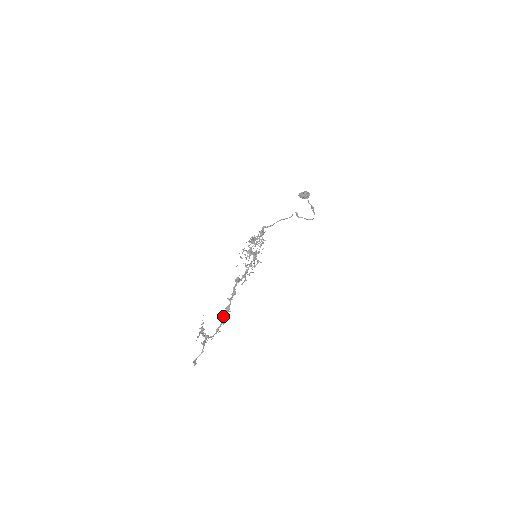
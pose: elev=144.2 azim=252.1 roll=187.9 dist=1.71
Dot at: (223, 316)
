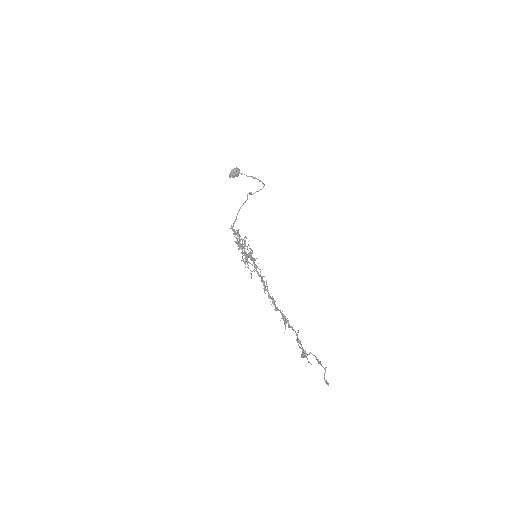
Dot at: (290, 327)
